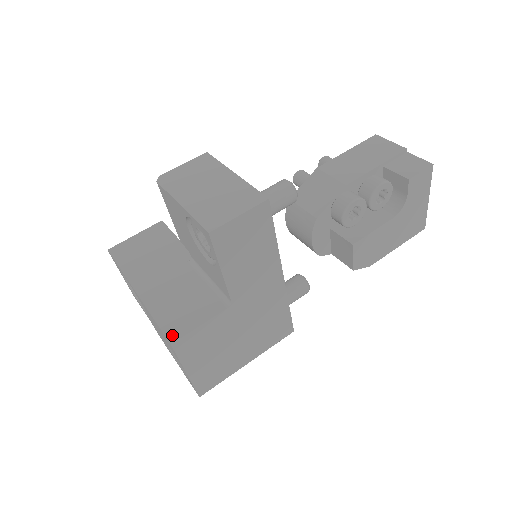
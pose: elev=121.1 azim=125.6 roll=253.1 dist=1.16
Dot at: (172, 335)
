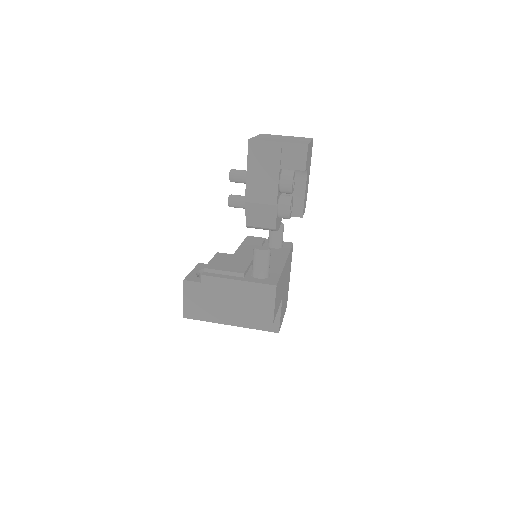
Dot at: (274, 330)
